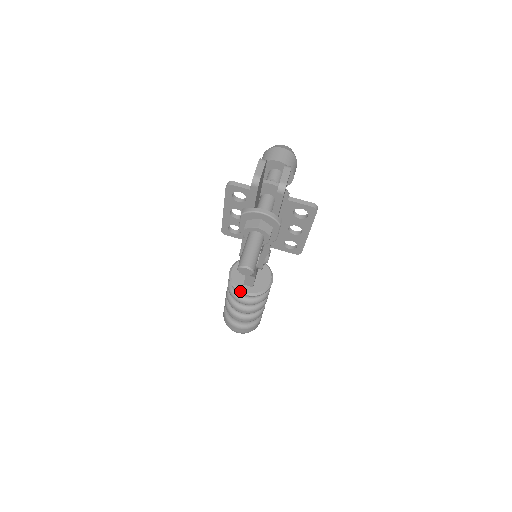
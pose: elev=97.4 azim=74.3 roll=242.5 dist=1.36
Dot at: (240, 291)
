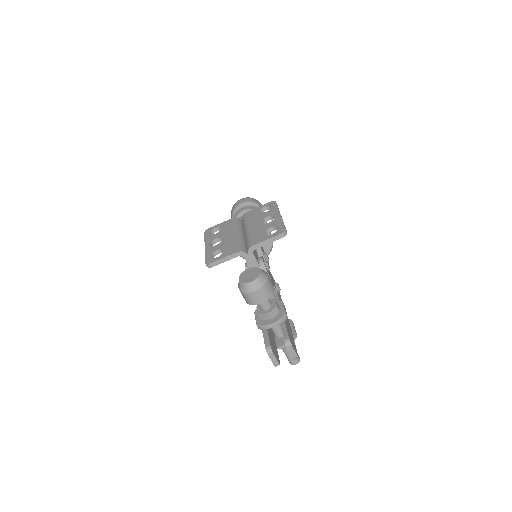
Dot at: occluded
